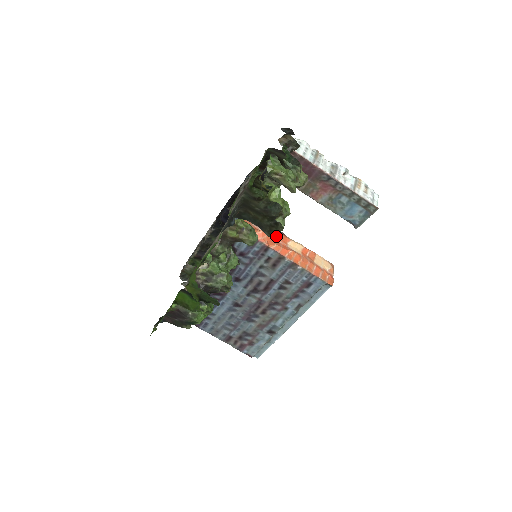
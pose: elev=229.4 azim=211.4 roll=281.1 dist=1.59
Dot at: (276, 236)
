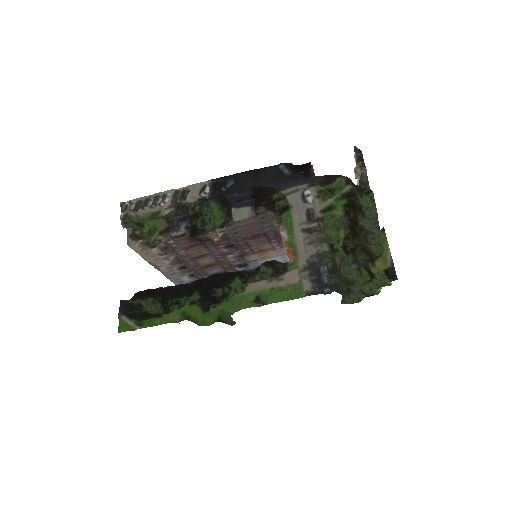
Dot at: occluded
